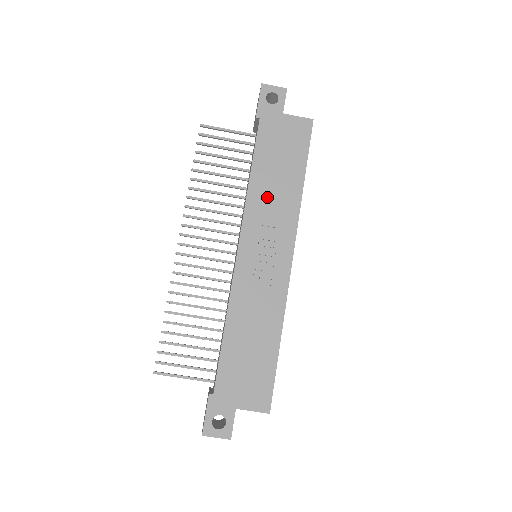
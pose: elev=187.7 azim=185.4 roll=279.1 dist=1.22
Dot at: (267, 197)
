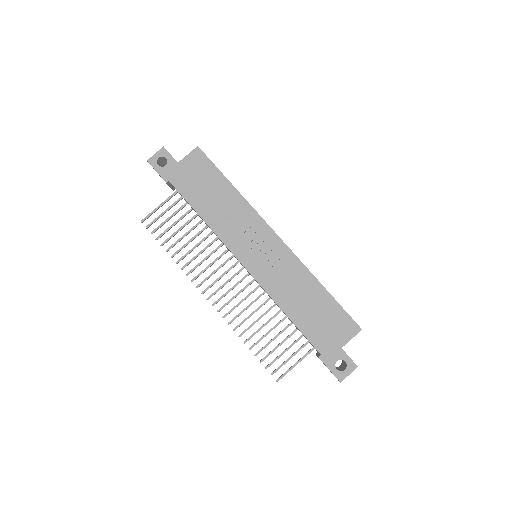
Dot at: (224, 218)
